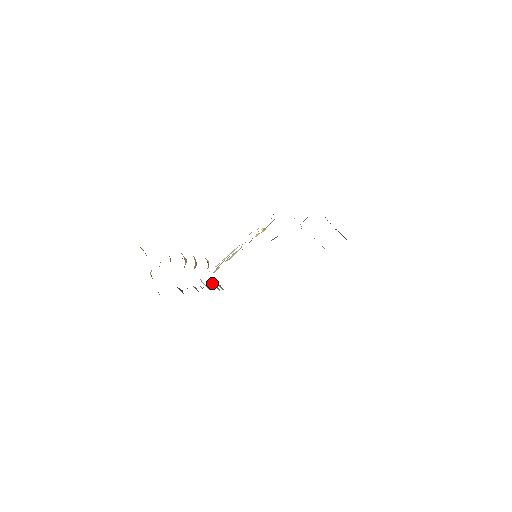
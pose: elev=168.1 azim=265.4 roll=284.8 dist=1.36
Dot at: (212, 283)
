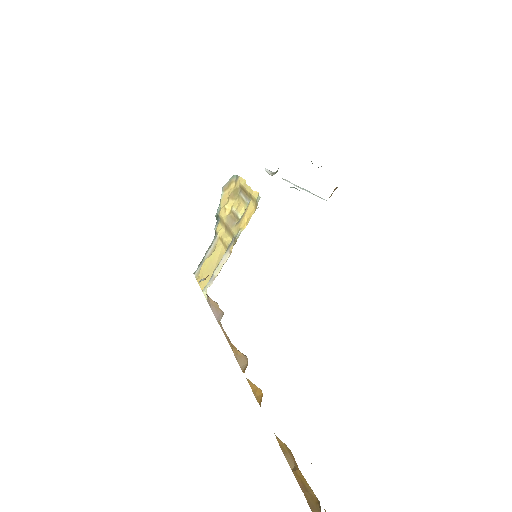
Dot at: occluded
